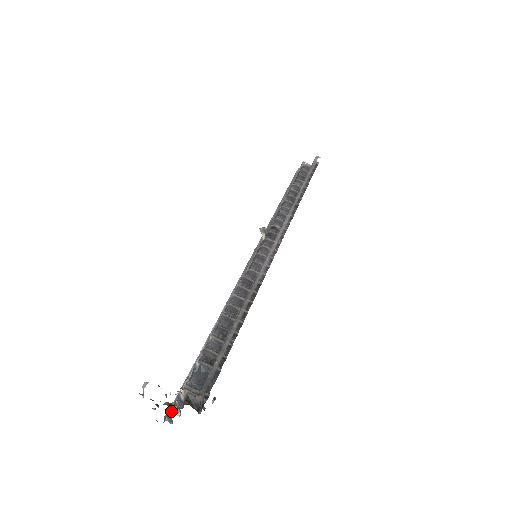
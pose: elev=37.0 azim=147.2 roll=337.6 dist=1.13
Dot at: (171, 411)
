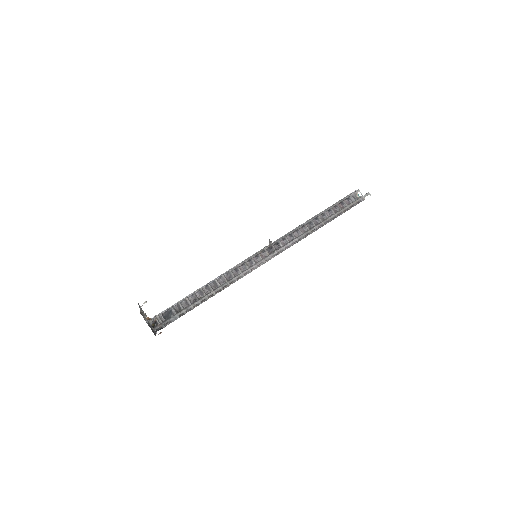
Dot at: occluded
